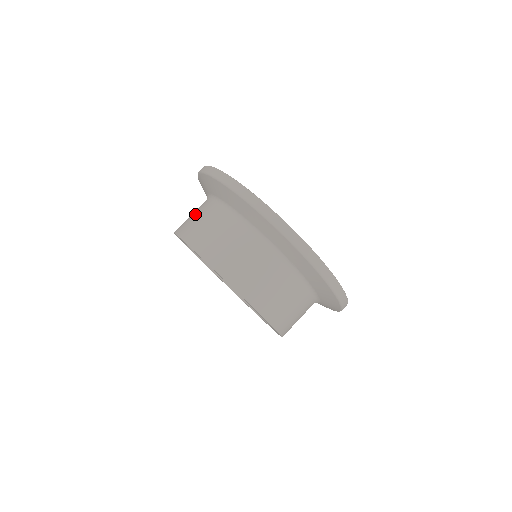
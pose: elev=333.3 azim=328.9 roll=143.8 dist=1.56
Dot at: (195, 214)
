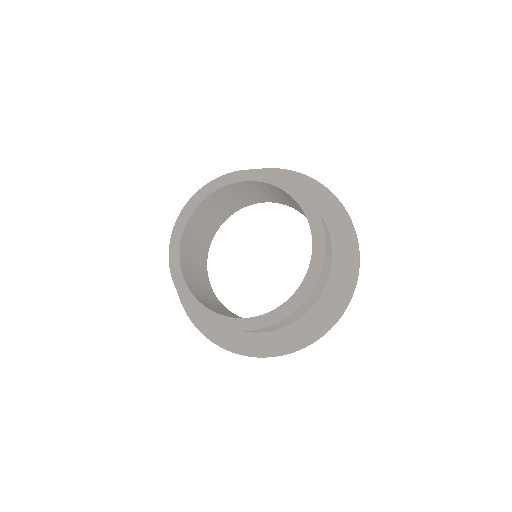
Dot at: occluded
